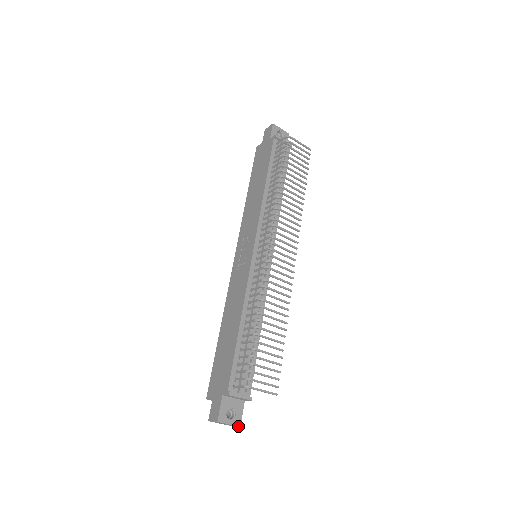
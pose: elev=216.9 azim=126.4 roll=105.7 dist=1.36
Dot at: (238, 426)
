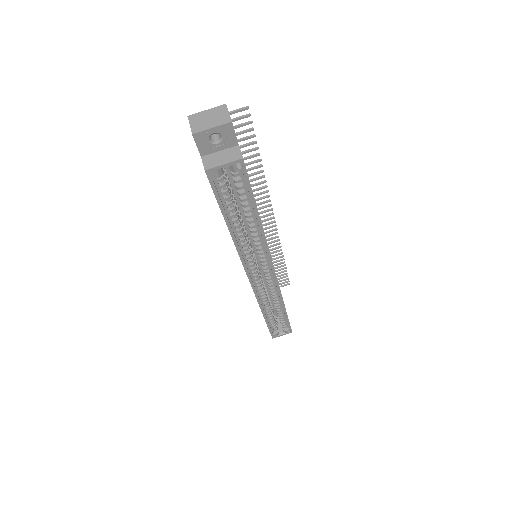
Dot at: (224, 107)
